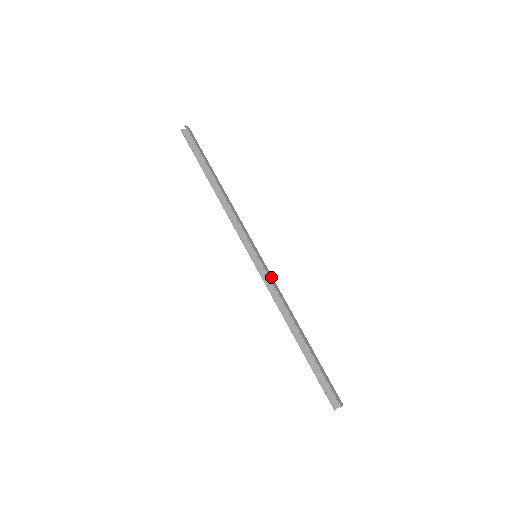
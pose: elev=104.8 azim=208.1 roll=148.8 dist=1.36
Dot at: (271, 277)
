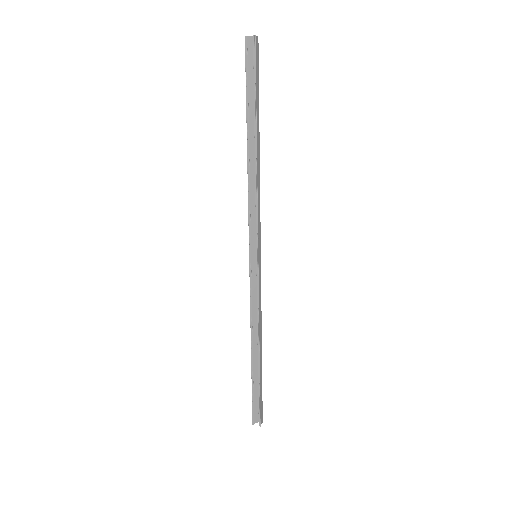
Dot at: (260, 286)
